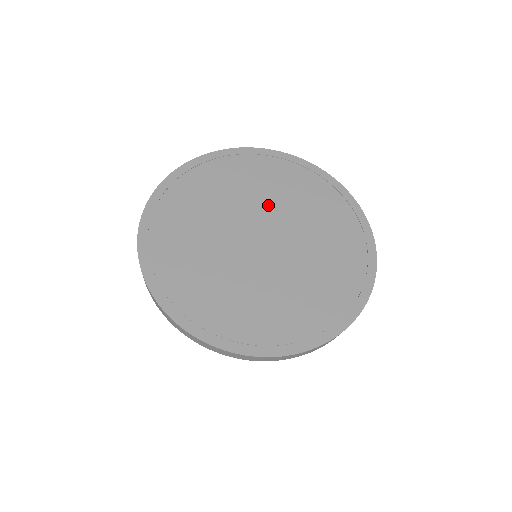
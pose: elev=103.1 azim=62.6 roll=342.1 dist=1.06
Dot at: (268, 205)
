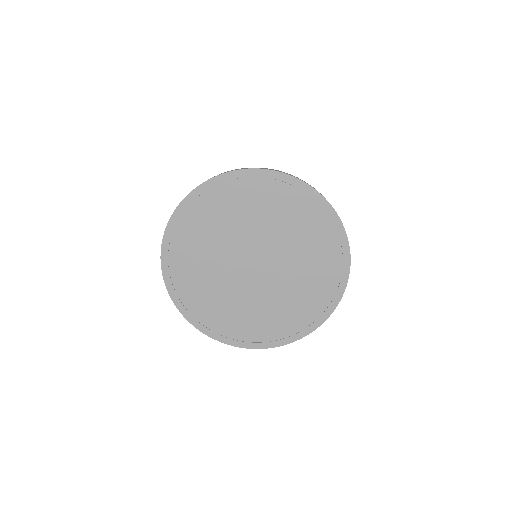
Dot at: (249, 232)
